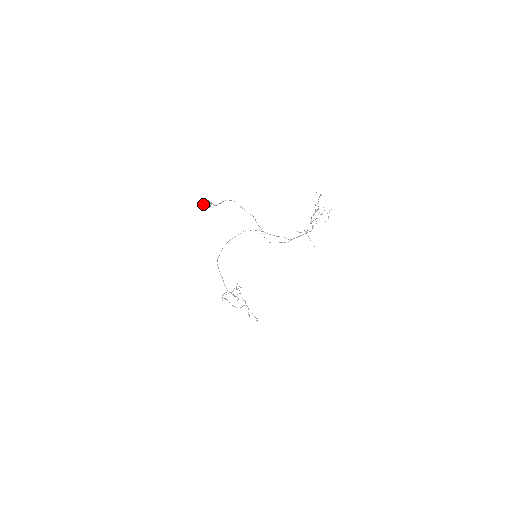
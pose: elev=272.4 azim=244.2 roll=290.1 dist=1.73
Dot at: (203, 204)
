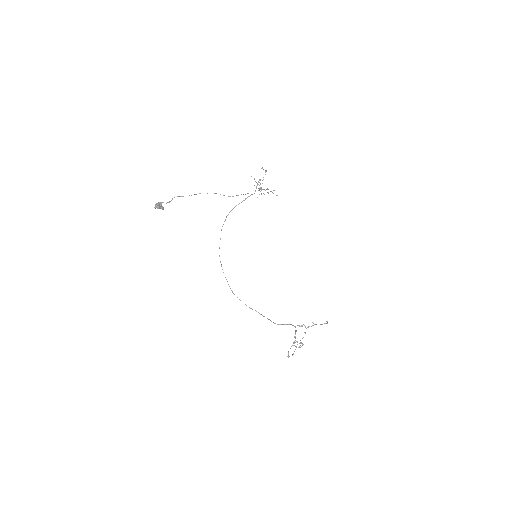
Dot at: (155, 207)
